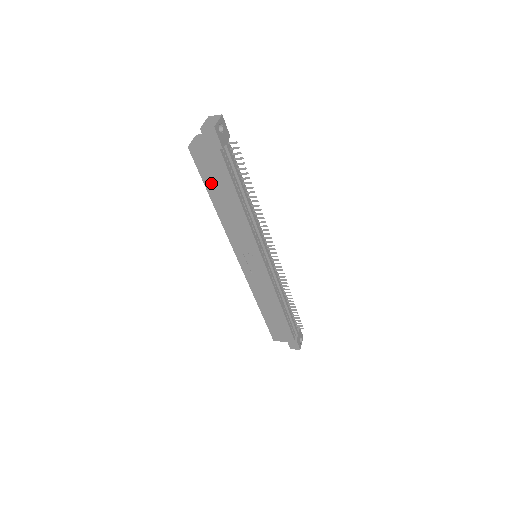
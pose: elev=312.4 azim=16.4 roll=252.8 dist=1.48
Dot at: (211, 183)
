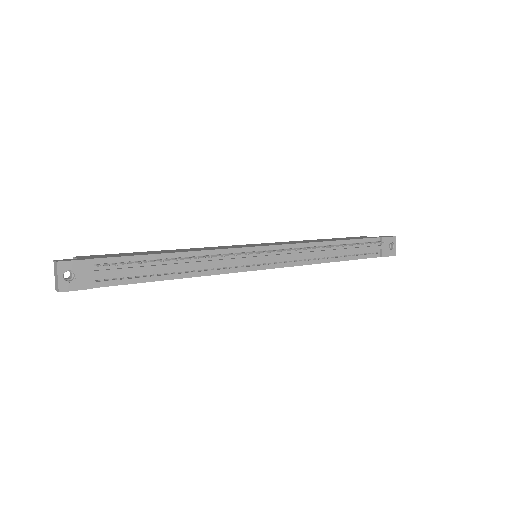
Dot at: occluded
